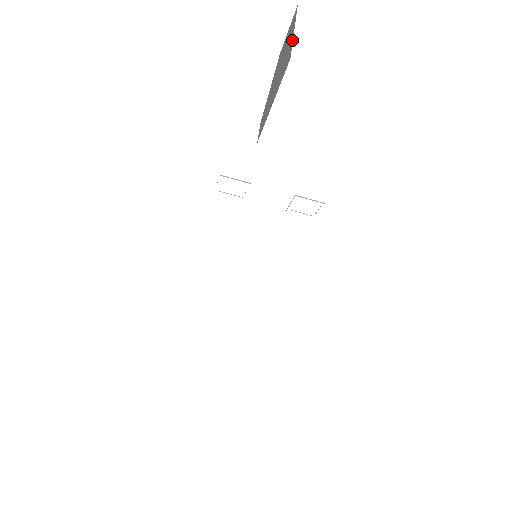
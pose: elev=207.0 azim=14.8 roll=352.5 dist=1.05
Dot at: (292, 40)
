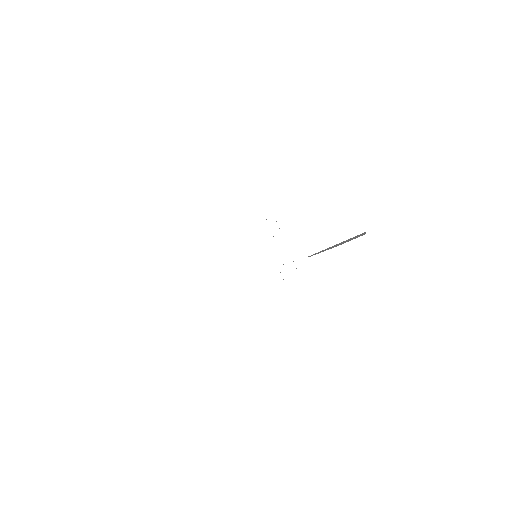
Dot at: occluded
